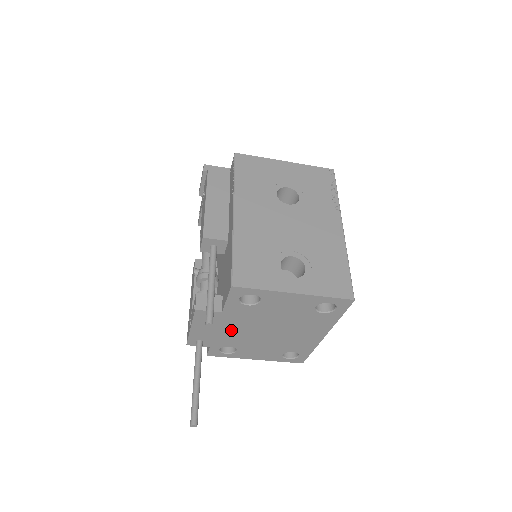
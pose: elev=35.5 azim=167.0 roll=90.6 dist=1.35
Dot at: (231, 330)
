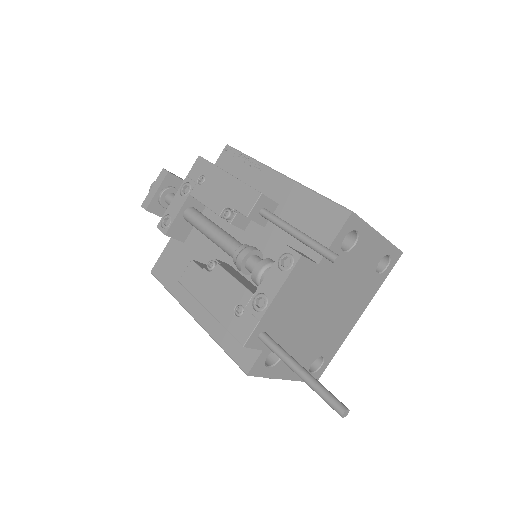
Dot at: (303, 306)
